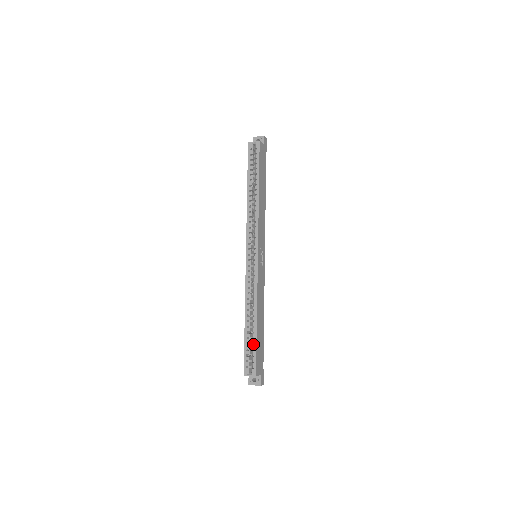
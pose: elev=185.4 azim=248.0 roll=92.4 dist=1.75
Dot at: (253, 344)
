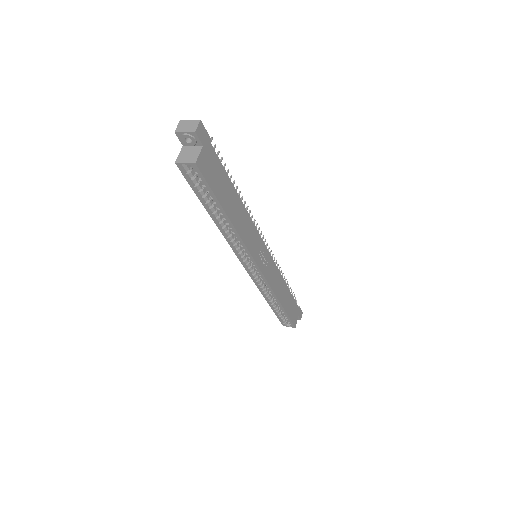
Dot at: occluded
